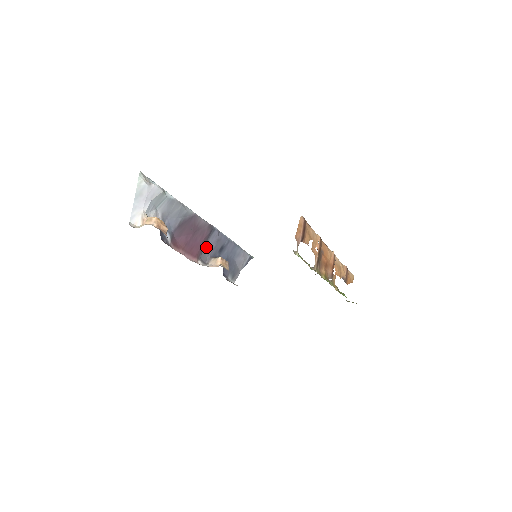
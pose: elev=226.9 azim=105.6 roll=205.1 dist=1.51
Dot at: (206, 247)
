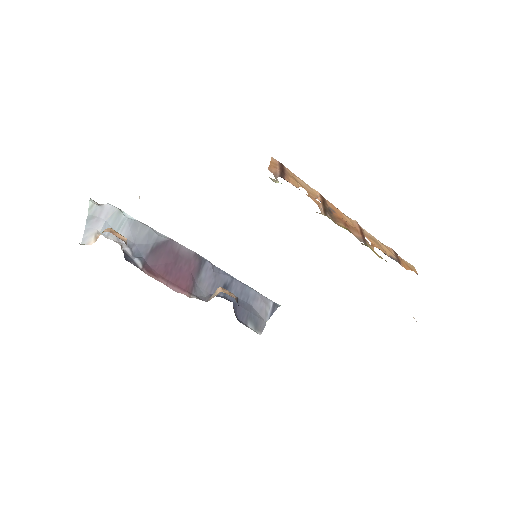
Dot at: (200, 283)
